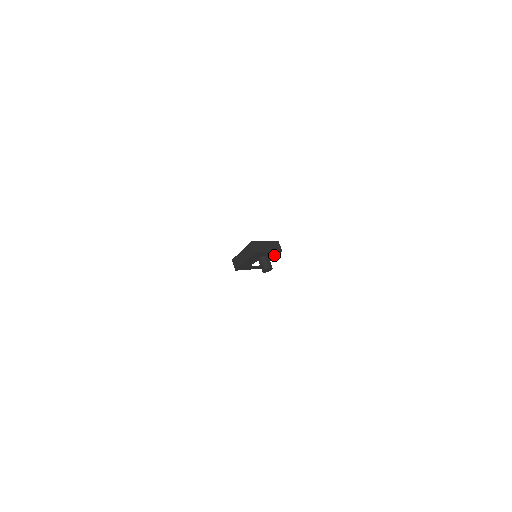
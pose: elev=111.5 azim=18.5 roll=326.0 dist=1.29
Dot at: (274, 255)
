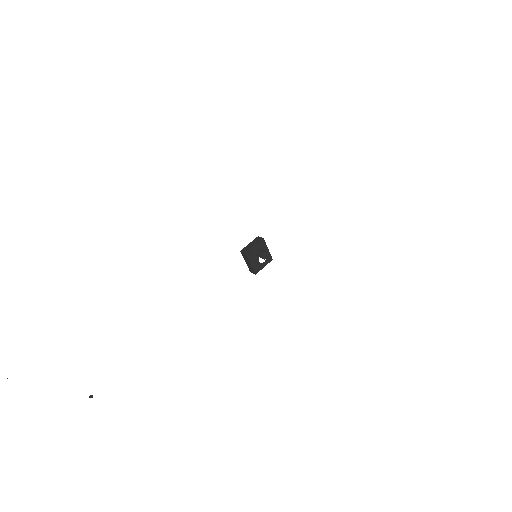
Dot at: (263, 245)
